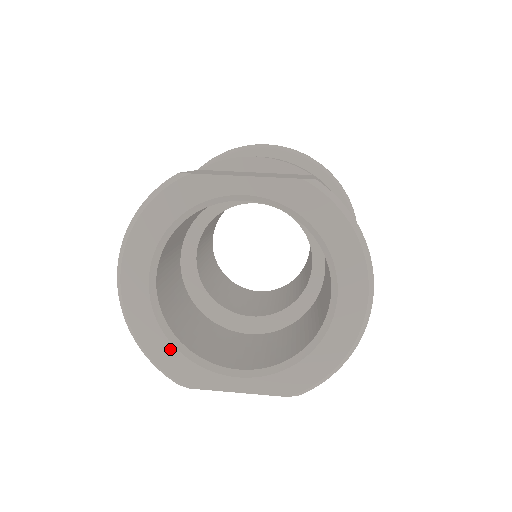
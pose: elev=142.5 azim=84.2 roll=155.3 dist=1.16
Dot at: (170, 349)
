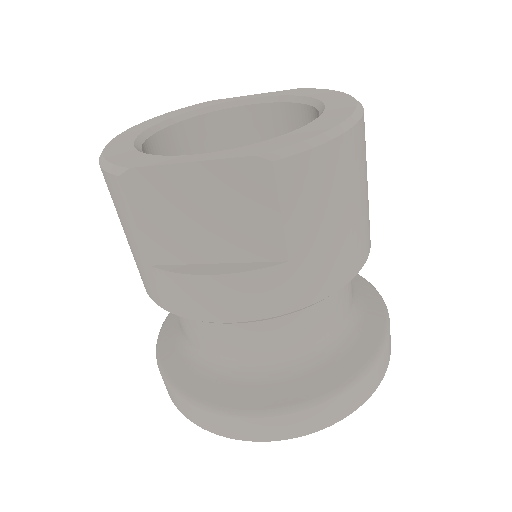
Dot at: (132, 152)
